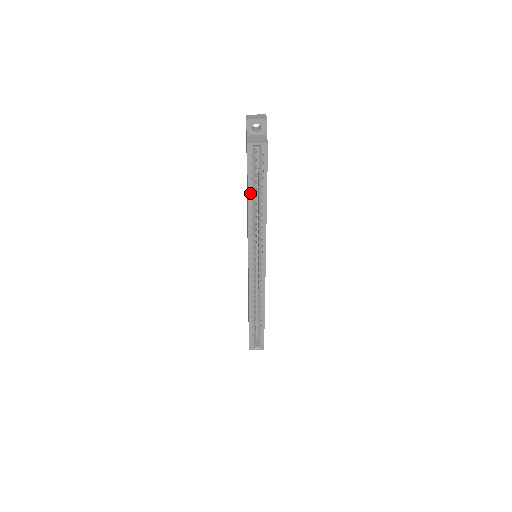
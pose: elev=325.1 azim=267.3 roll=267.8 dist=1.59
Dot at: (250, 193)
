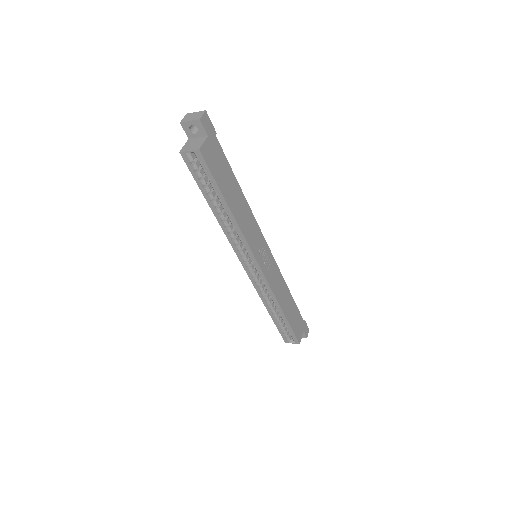
Dot at: (209, 200)
